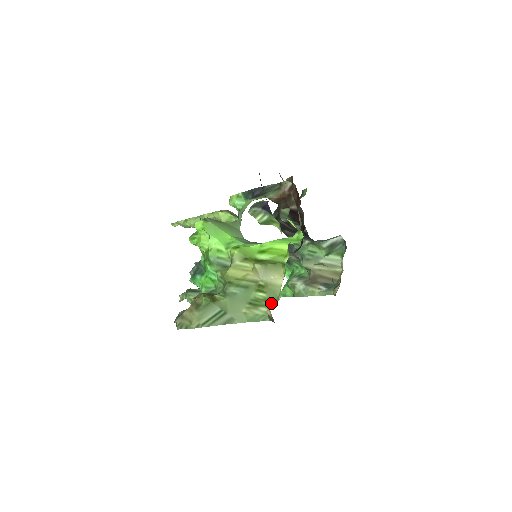
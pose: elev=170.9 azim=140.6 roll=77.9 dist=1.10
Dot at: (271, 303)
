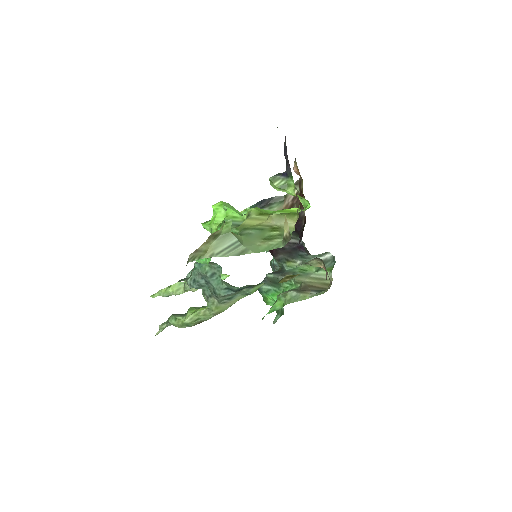
Dot at: occluded
